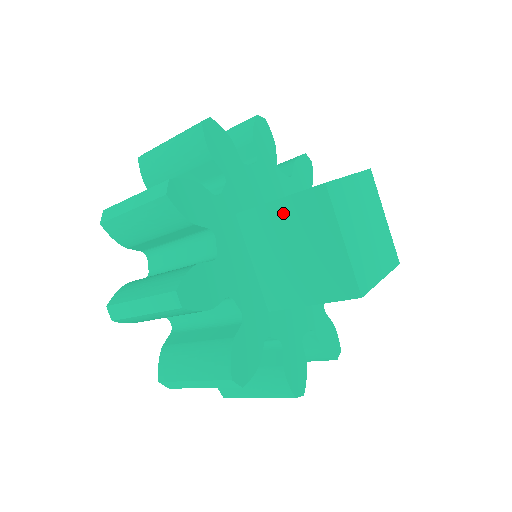
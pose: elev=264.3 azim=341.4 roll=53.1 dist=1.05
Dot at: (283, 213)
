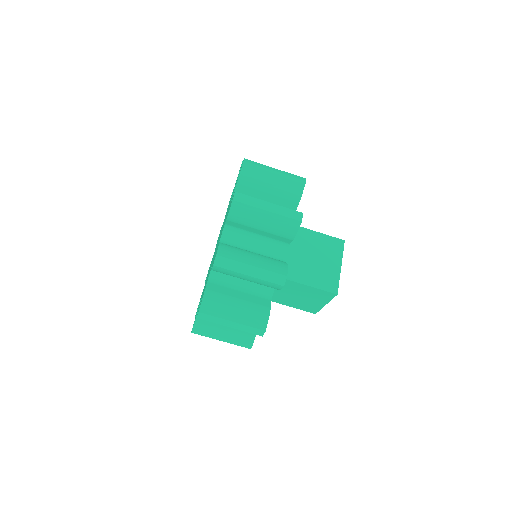
Dot at: (317, 238)
